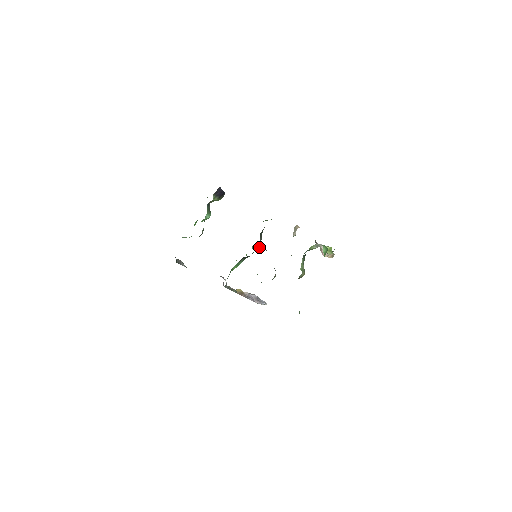
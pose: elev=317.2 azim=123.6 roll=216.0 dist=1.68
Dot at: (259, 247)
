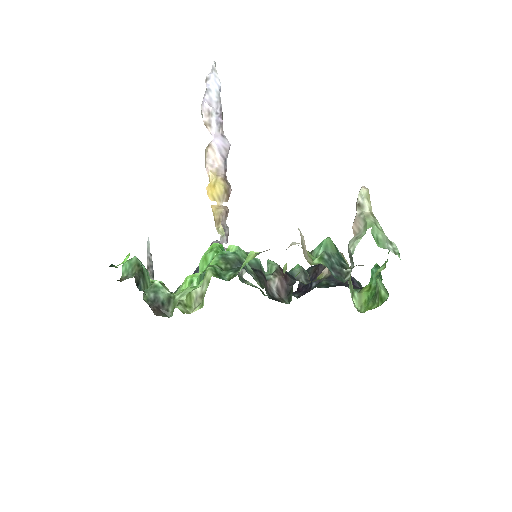
Dot at: (260, 266)
